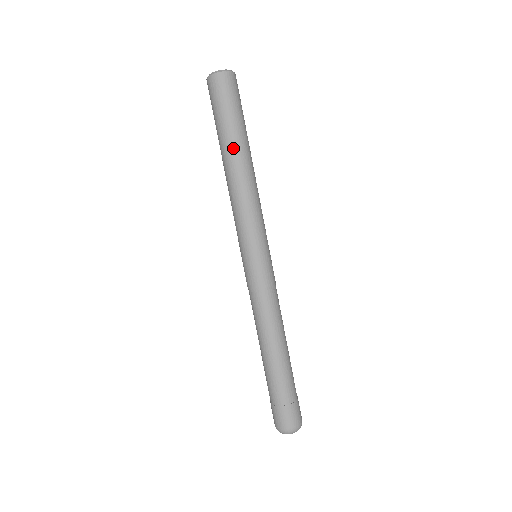
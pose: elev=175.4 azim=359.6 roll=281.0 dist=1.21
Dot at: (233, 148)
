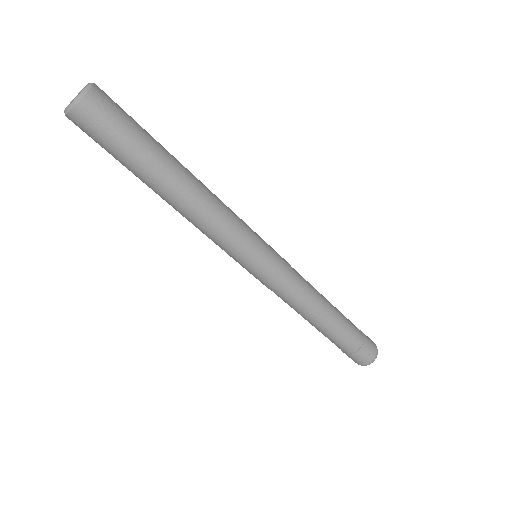
Dot at: (153, 187)
